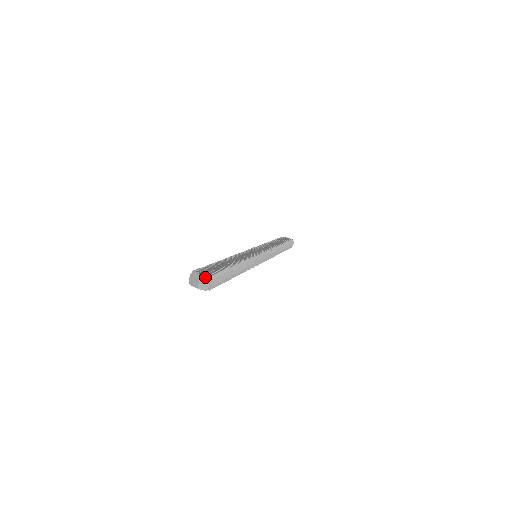
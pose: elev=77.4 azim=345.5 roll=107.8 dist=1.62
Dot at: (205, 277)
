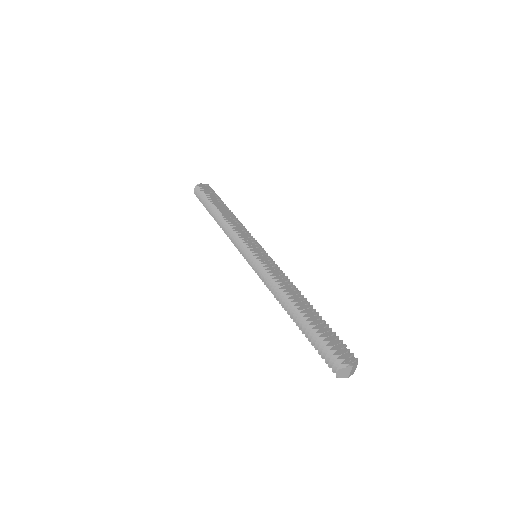
Dot at: (355, 365)
